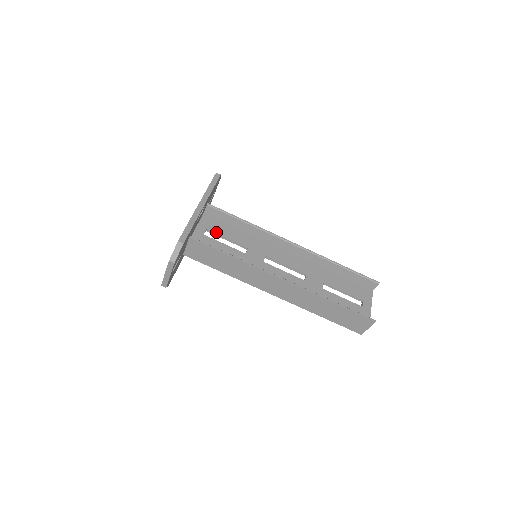
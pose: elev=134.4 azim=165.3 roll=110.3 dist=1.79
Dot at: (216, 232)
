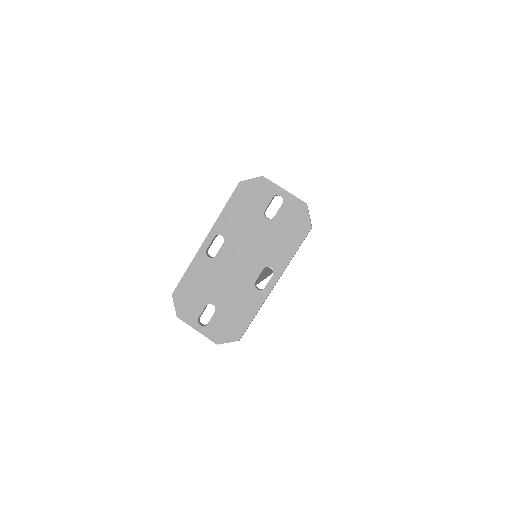
Dot at: occluded
